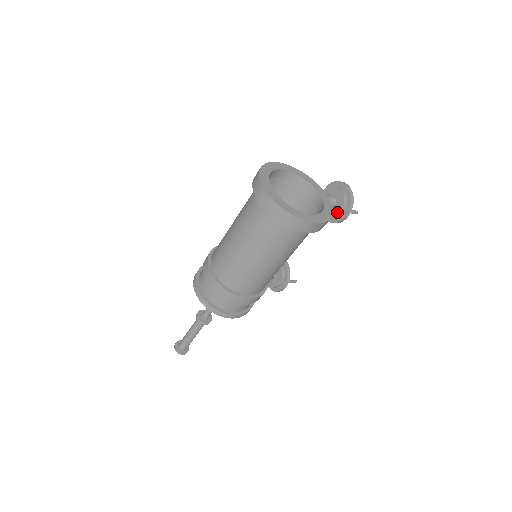
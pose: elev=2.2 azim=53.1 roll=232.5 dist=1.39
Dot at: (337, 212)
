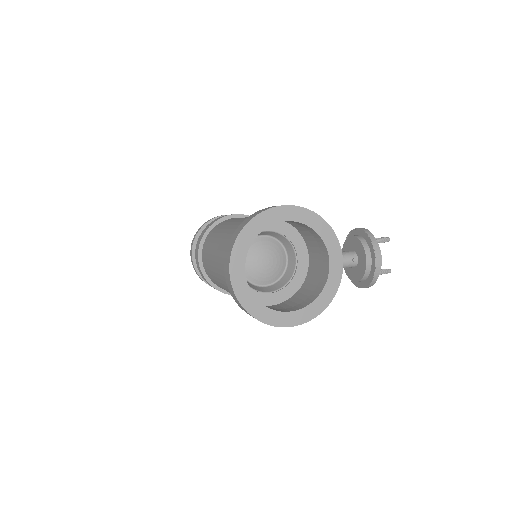
Dot at: (353, 277)
